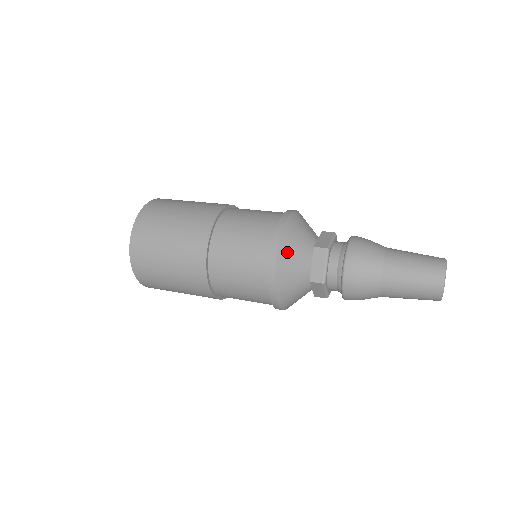
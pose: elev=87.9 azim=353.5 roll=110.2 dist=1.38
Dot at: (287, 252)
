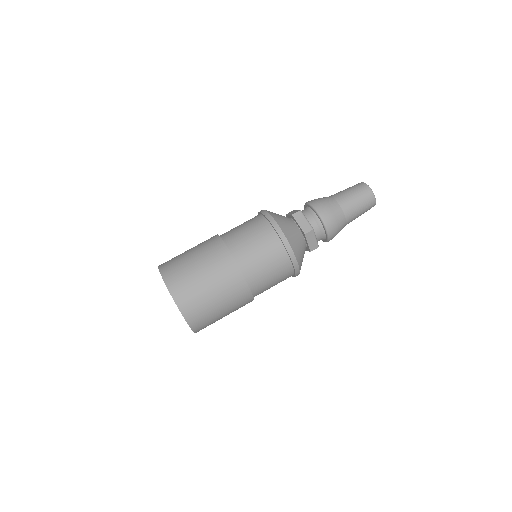
Dot at: (281, 222)
